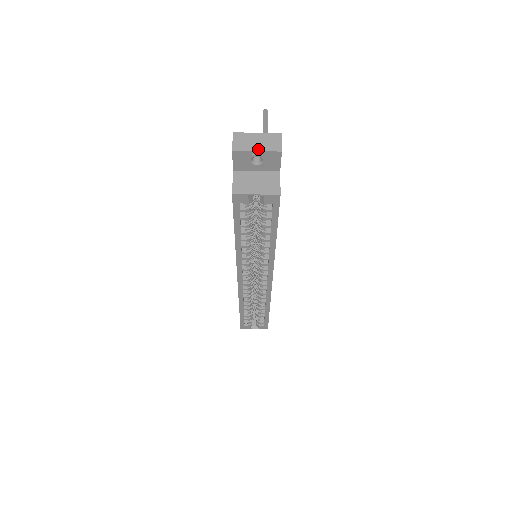
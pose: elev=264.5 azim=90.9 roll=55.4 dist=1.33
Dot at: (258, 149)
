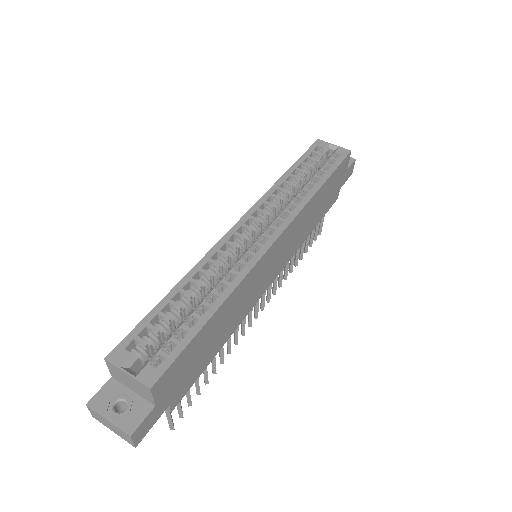
Dot at: occluded
